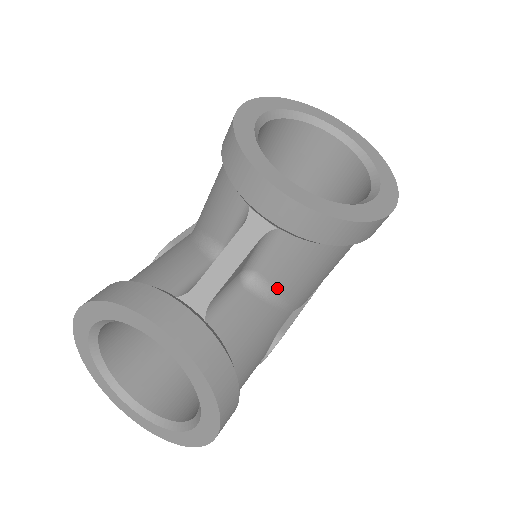
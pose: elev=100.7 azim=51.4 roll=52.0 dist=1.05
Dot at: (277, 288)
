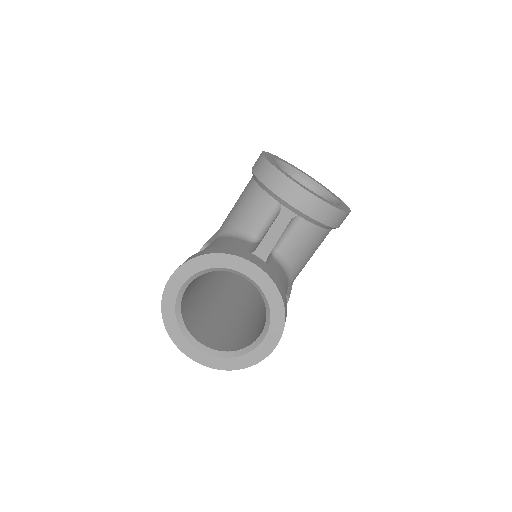
Dot at: (289, 261)
